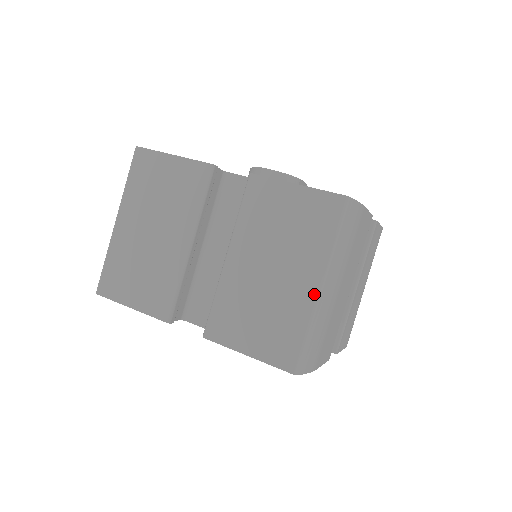
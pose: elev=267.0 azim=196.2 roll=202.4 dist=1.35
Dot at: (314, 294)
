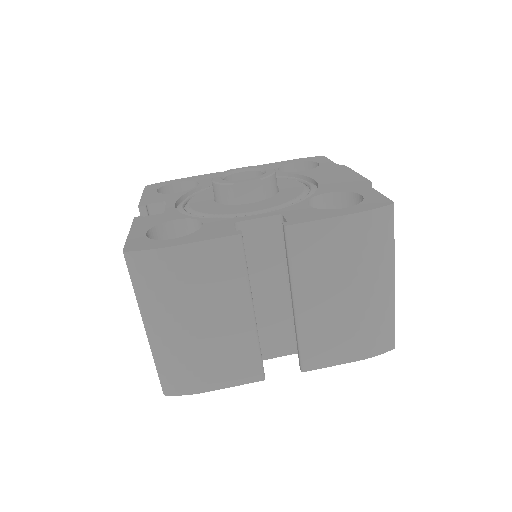
Dot at: (147, 334)
